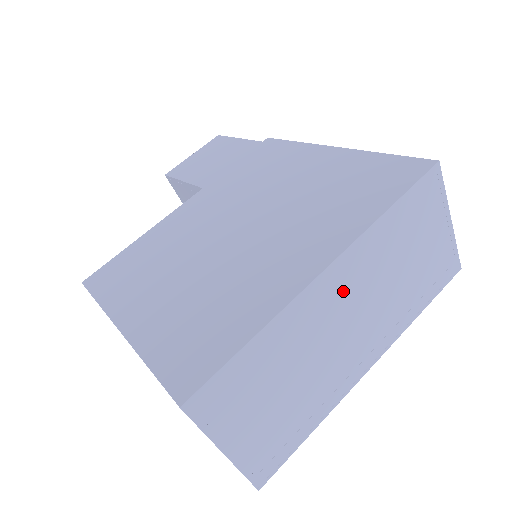
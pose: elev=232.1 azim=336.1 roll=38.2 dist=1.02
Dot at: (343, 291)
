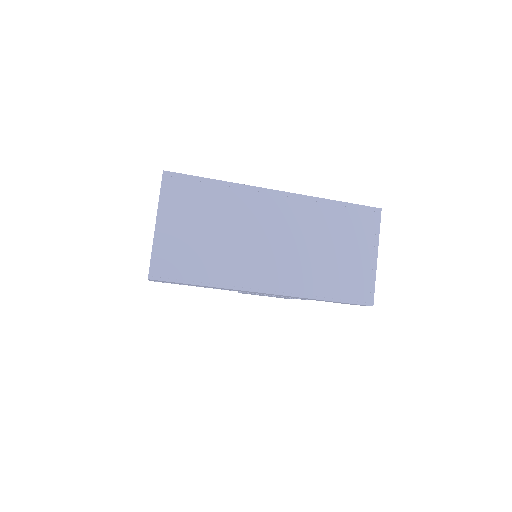
Dot at: (281, 216)
